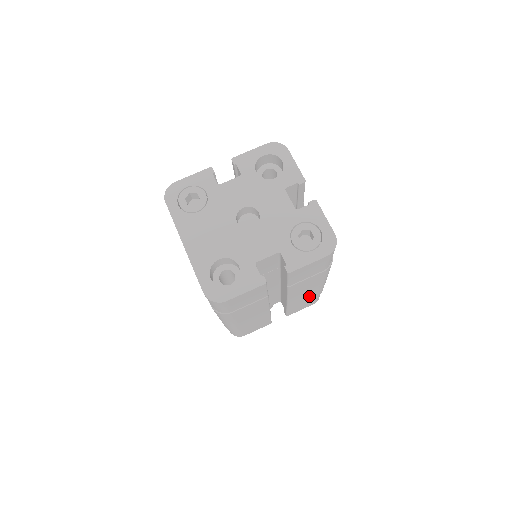
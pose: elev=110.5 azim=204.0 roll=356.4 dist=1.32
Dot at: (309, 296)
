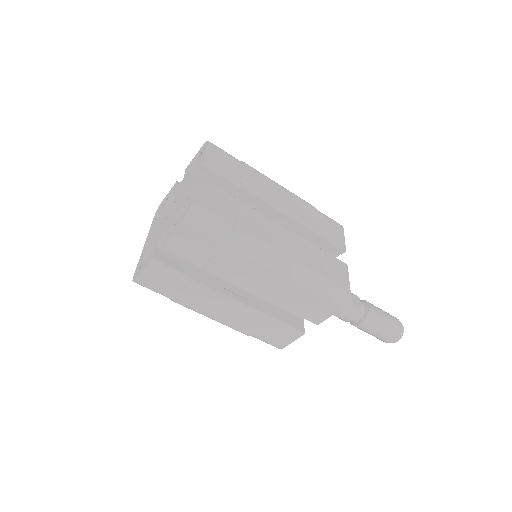
Dot at: (288, 289)
